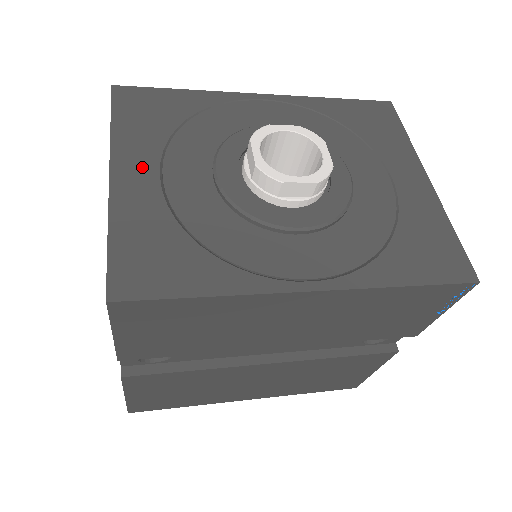
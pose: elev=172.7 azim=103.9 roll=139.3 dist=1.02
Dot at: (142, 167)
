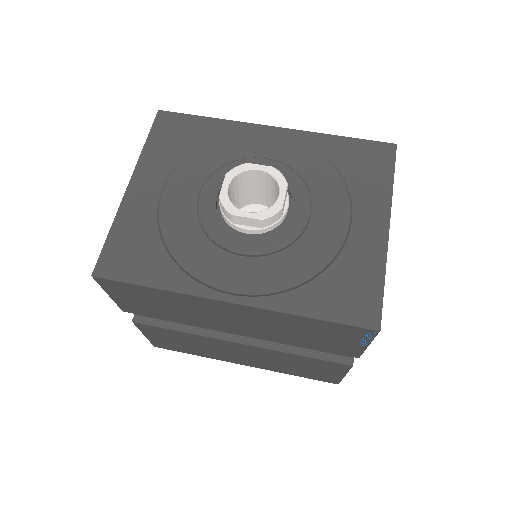
Dot at: (152, 182)
